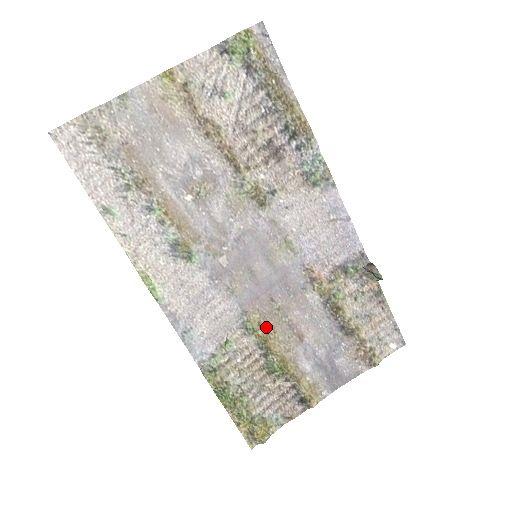
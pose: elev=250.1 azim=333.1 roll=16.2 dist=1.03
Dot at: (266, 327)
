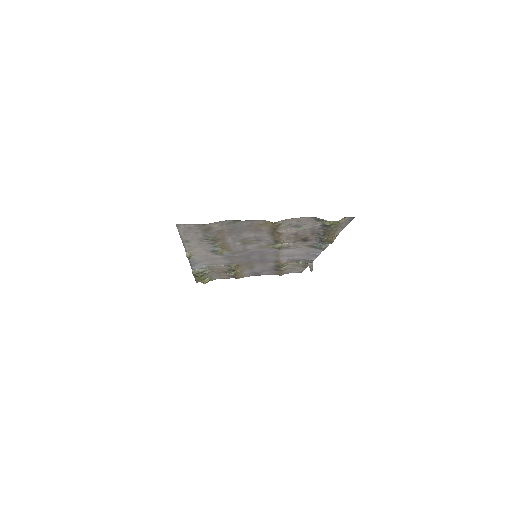
Dot at: (238, 266)
